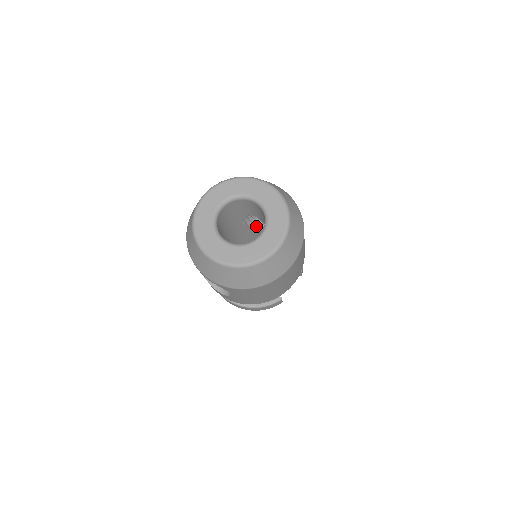
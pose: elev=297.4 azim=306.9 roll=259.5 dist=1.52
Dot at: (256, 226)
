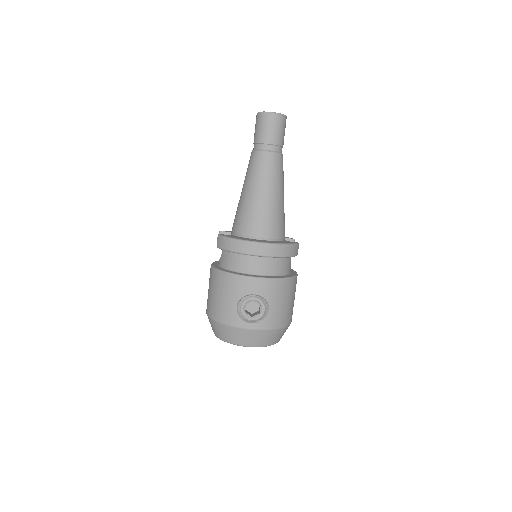
Dot at: occluded
